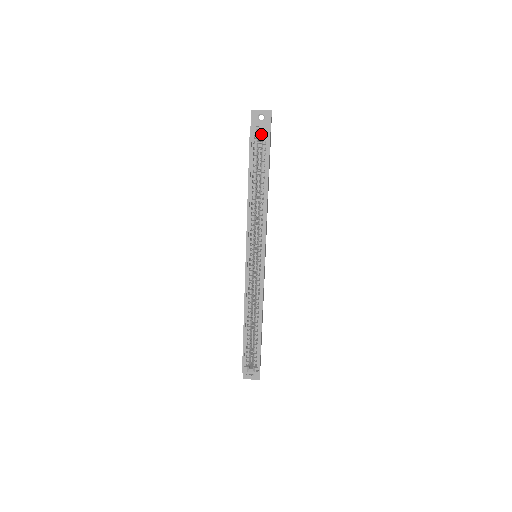
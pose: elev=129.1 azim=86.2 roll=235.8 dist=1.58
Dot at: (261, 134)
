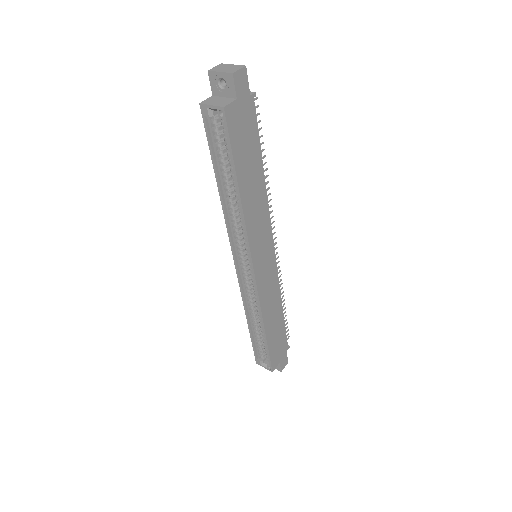
Dot at: occluded
